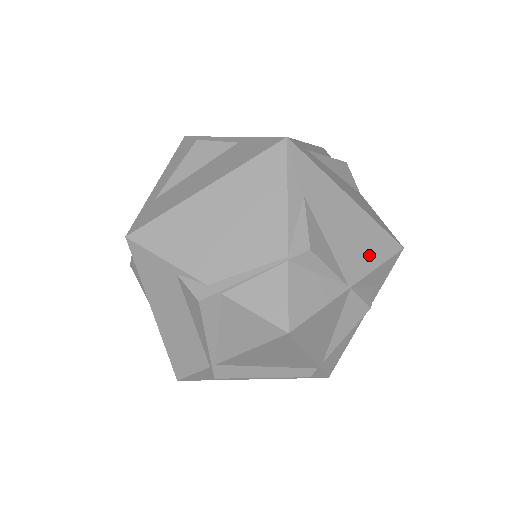
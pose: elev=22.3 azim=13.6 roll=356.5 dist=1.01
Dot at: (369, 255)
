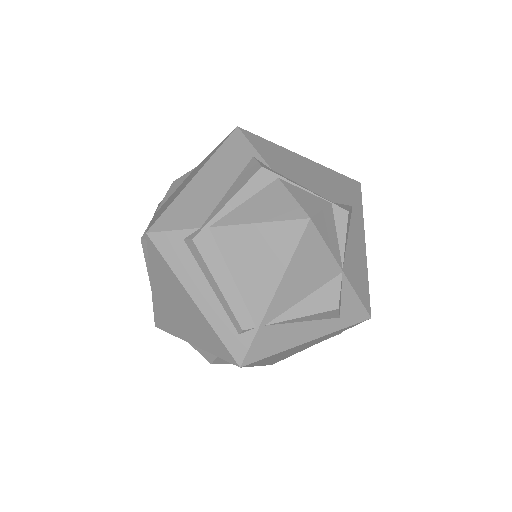
Dot at: (358, 282)
